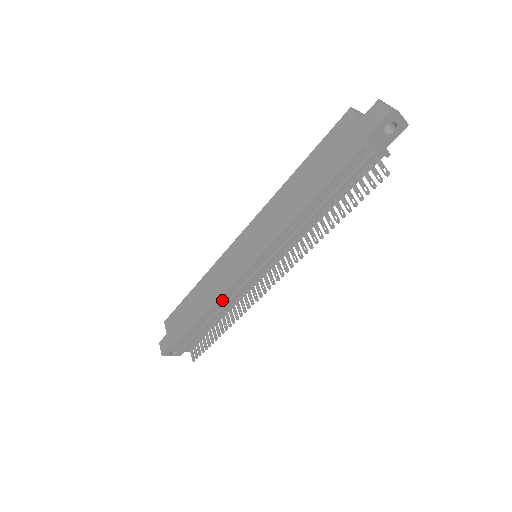
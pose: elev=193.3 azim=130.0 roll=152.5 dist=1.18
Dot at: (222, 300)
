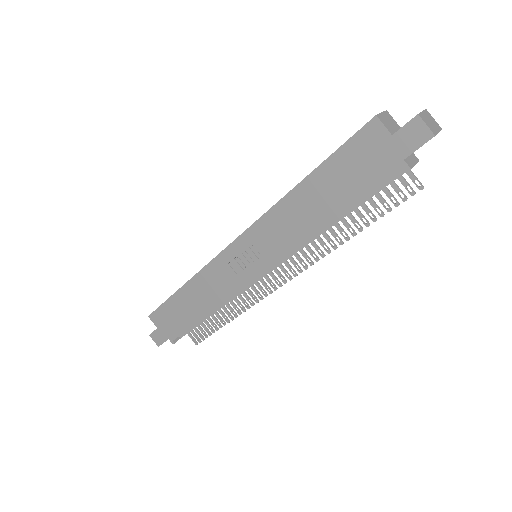
Dot at: occluded
